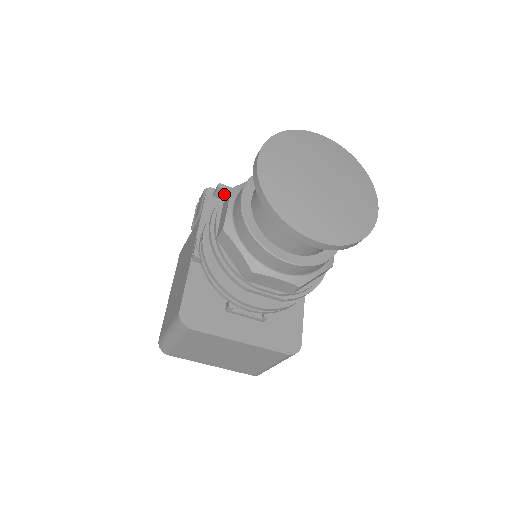
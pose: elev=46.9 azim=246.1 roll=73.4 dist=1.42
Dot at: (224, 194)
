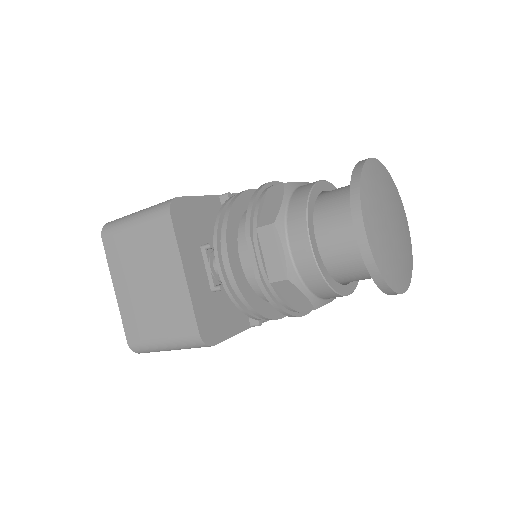
Dot at: occluded
